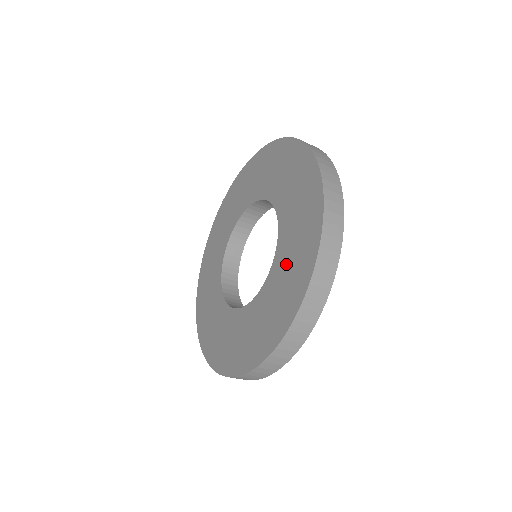
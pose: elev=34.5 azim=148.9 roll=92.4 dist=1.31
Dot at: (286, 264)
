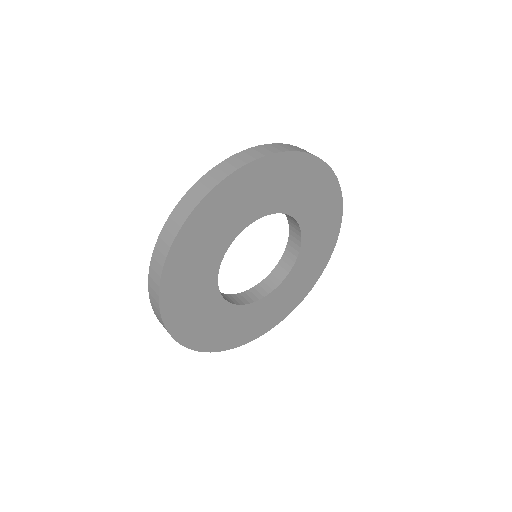
Dot at: occluded
